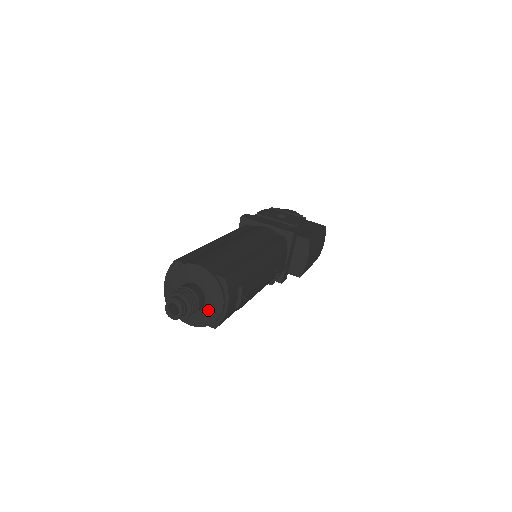
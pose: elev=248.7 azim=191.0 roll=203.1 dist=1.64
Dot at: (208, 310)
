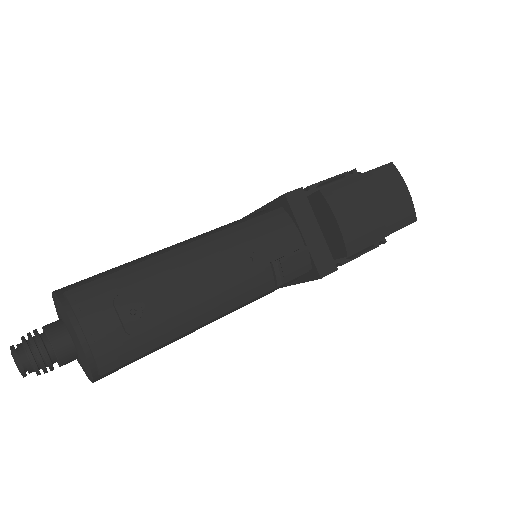
Dot at: (77, 349)
